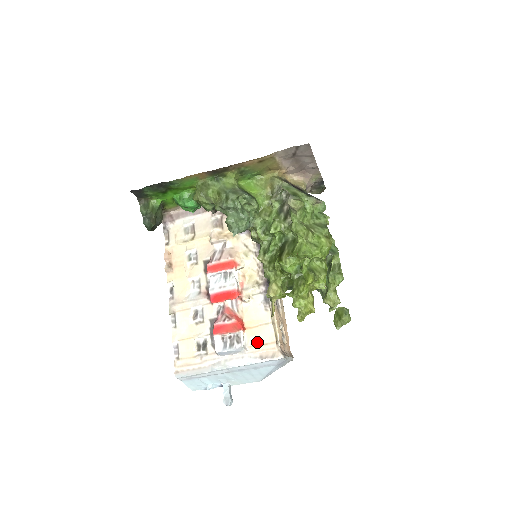
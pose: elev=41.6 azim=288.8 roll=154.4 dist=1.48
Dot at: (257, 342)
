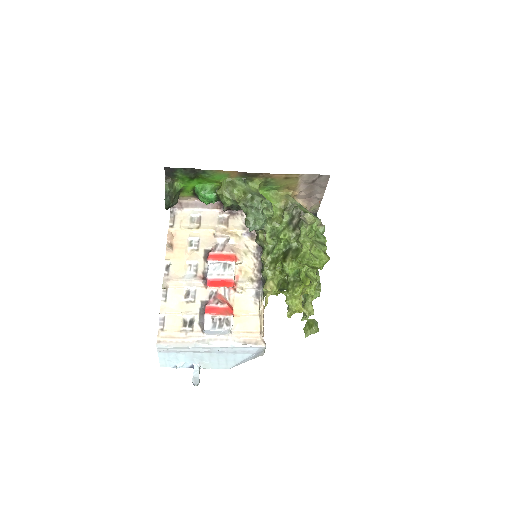
Dot at: (243, 329)
